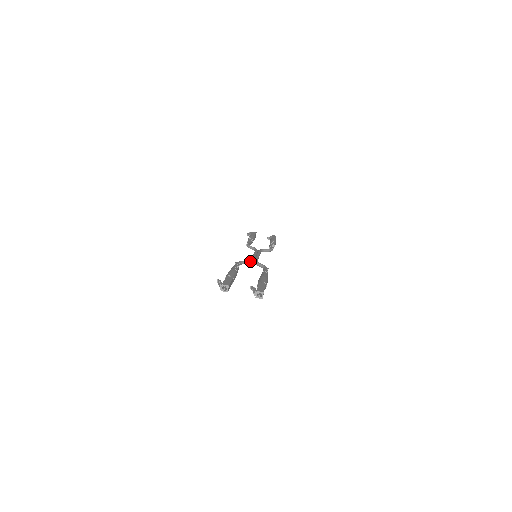
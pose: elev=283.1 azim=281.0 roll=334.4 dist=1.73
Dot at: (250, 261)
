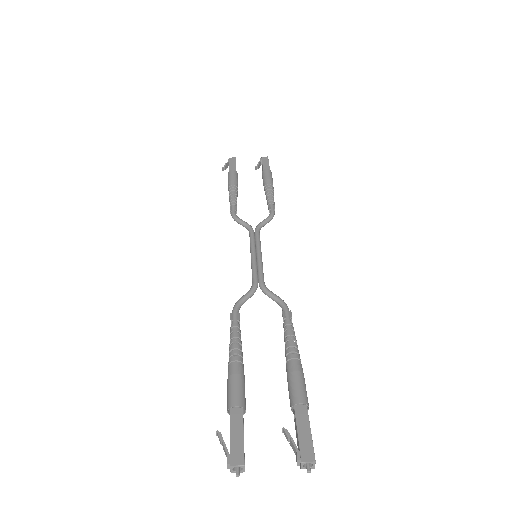
Dot at: (253, 291)
